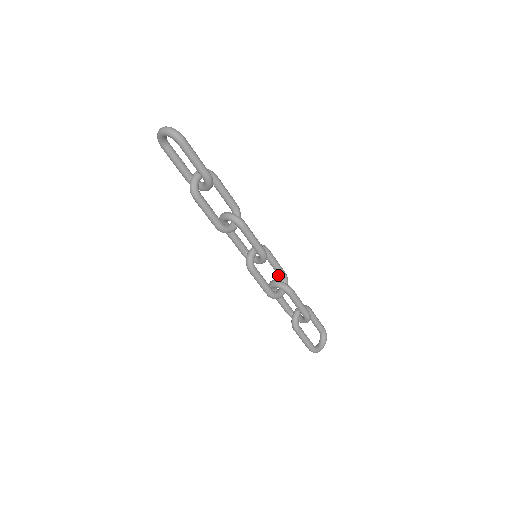
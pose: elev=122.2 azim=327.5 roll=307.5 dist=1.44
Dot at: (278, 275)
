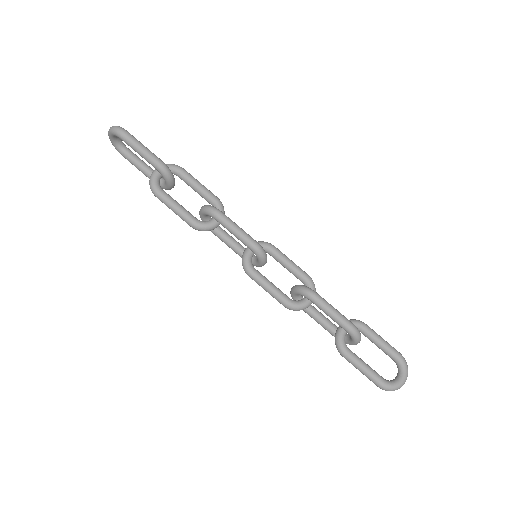
Dot at: occluded
